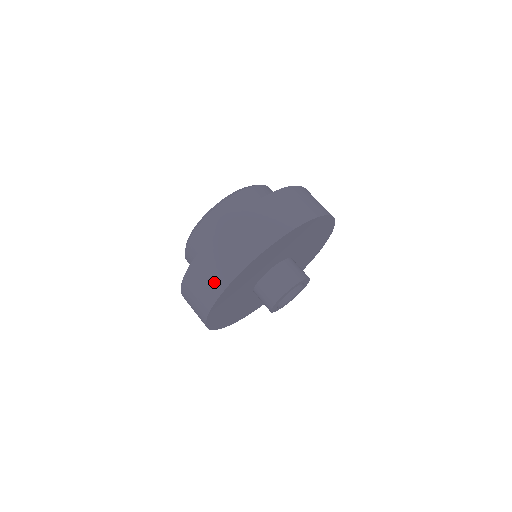
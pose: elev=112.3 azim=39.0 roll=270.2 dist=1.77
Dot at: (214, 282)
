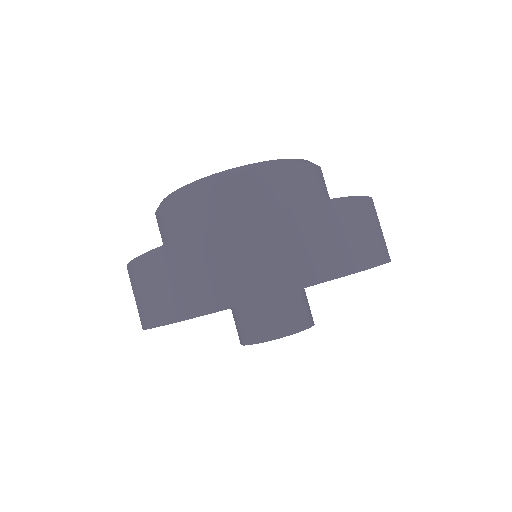
Dot at: occluded
